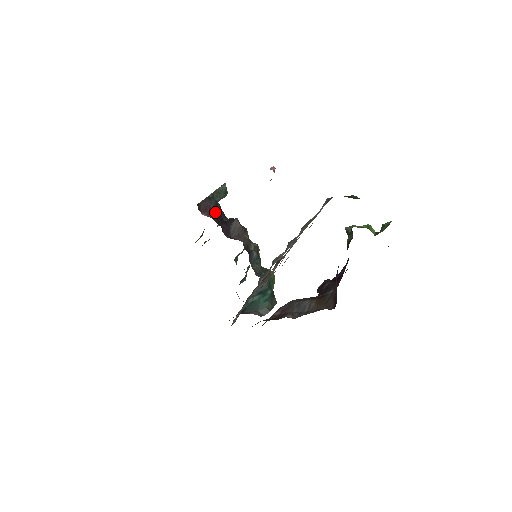
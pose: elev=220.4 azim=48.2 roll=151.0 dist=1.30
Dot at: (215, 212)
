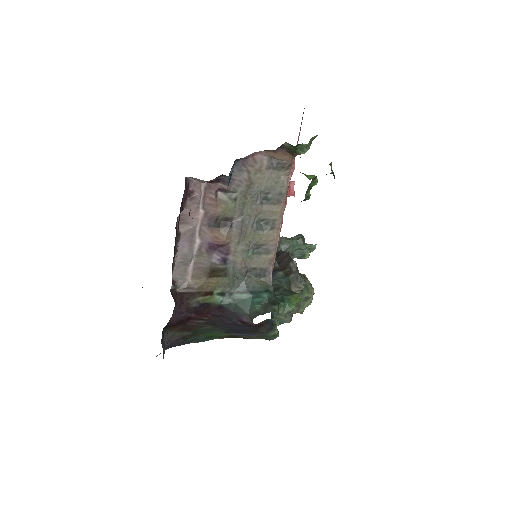
Dot at: occluded
